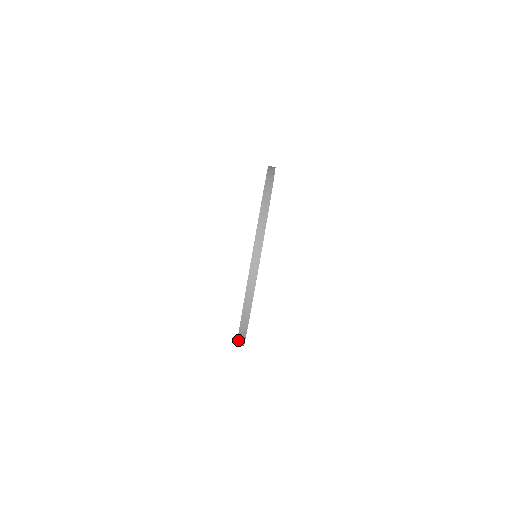
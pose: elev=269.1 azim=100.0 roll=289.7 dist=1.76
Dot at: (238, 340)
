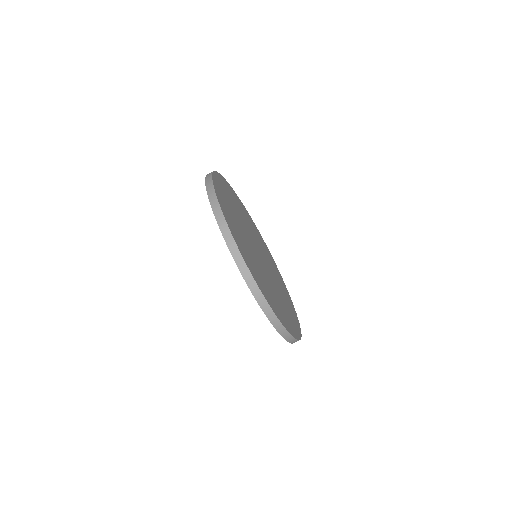
Dot at: (257, 300)
